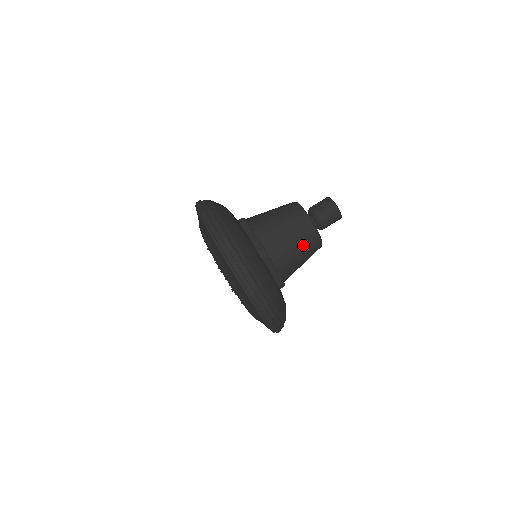
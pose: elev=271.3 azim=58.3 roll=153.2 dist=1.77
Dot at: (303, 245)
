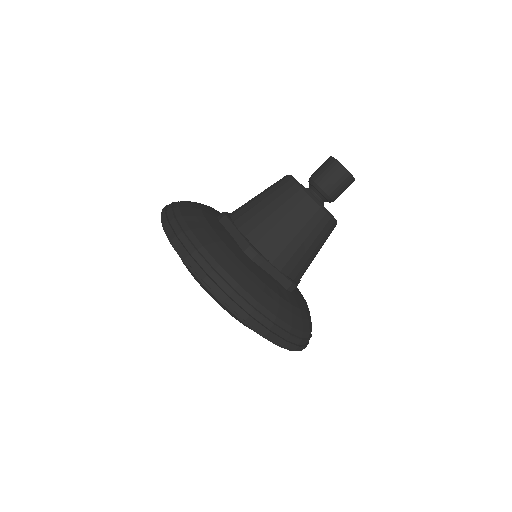
Dot at: (323, 244)
